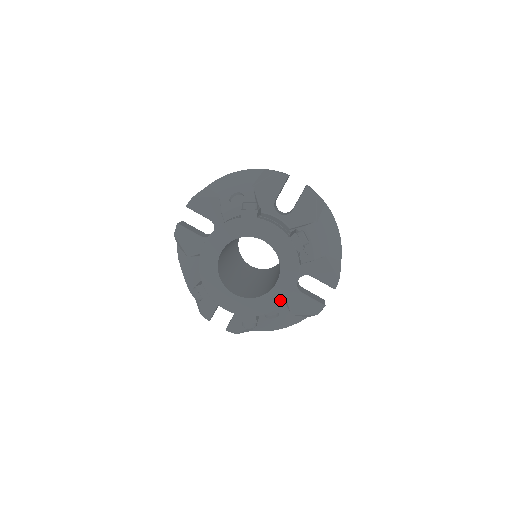
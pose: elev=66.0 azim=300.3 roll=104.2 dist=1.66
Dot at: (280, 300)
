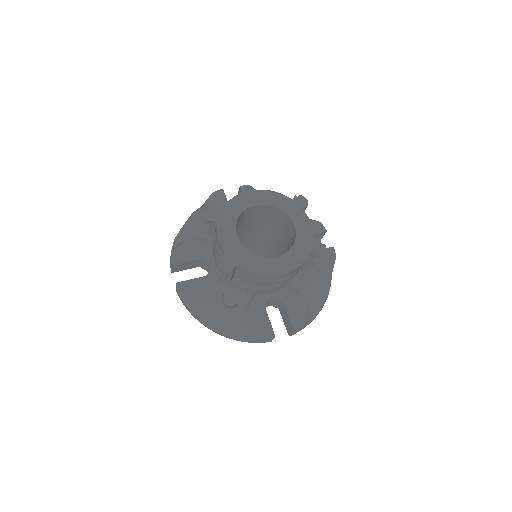
Dot at: (268, 270)
